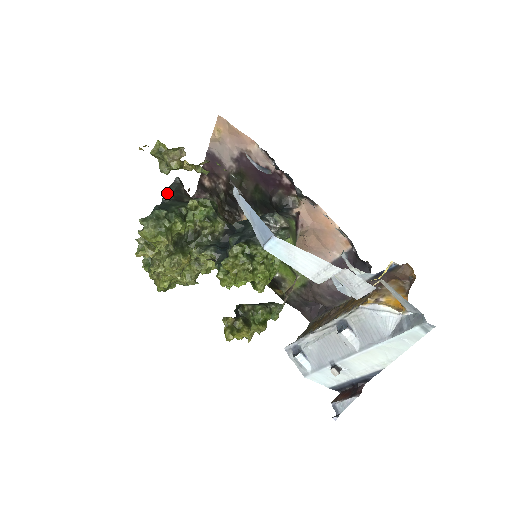
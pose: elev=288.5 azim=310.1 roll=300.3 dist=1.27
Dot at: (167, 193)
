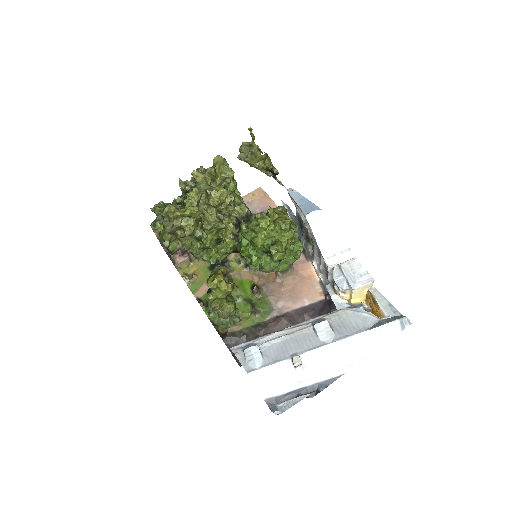
Dot at: occluded
